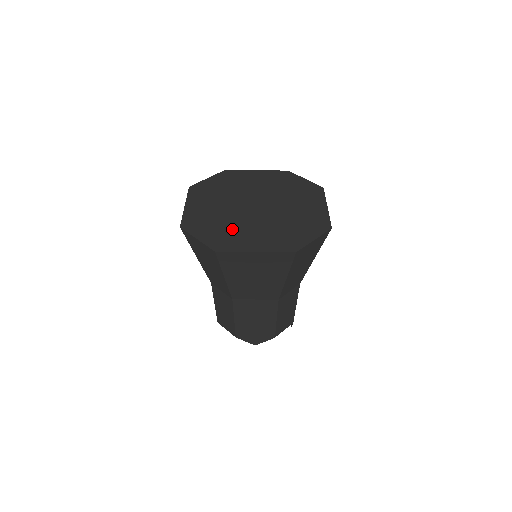
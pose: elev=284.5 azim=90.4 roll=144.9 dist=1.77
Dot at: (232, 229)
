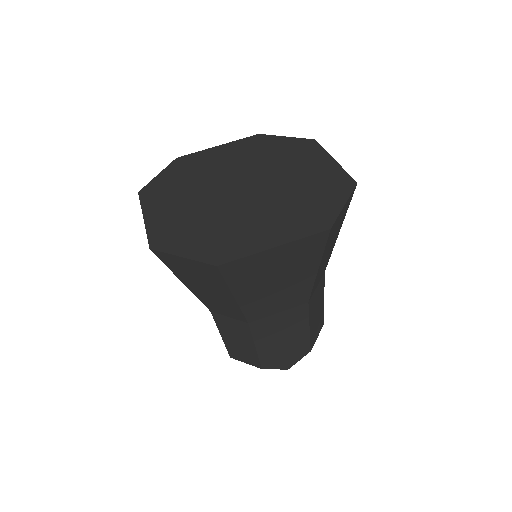
Dot at: (225, 227)
